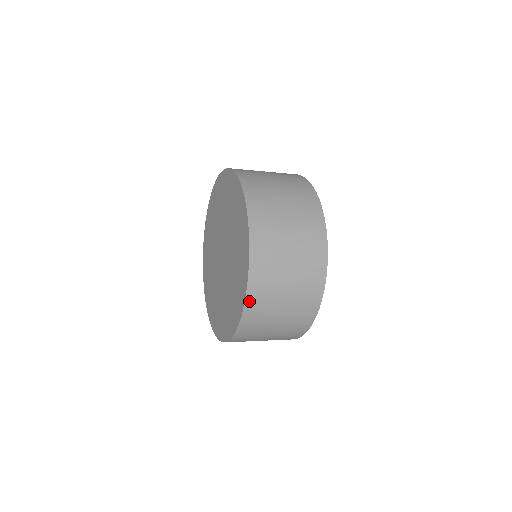
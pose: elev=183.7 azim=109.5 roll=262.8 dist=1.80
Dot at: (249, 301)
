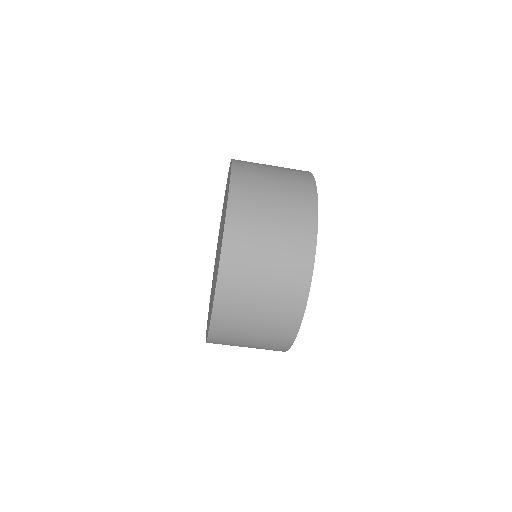
Dot at: (229, 227)
